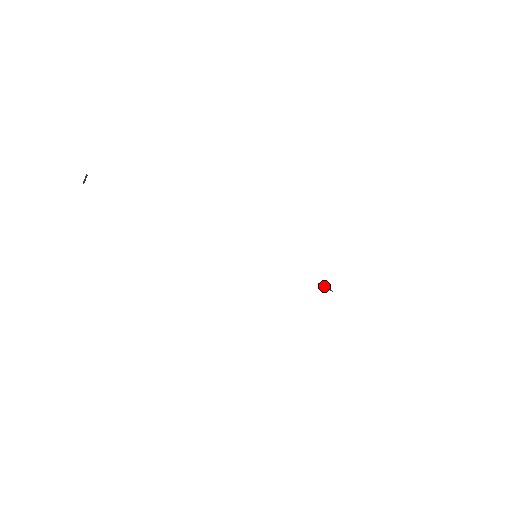
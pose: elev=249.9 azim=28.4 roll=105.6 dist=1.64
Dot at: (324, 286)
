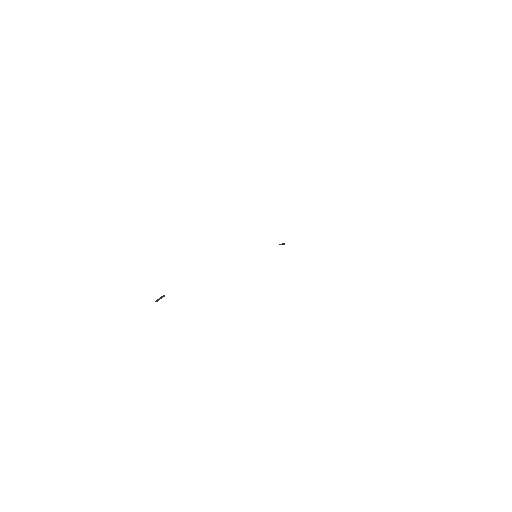
Dot at: (283, 244)
